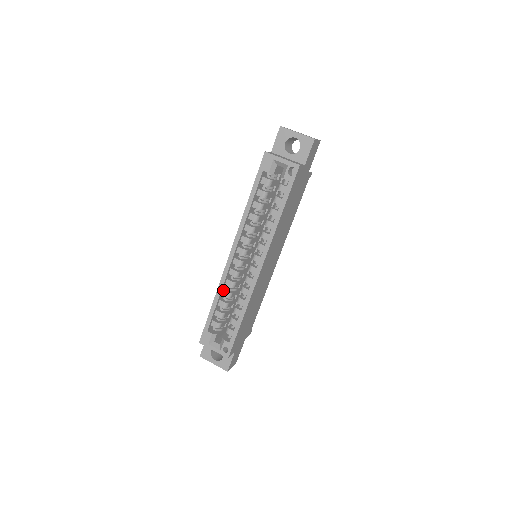
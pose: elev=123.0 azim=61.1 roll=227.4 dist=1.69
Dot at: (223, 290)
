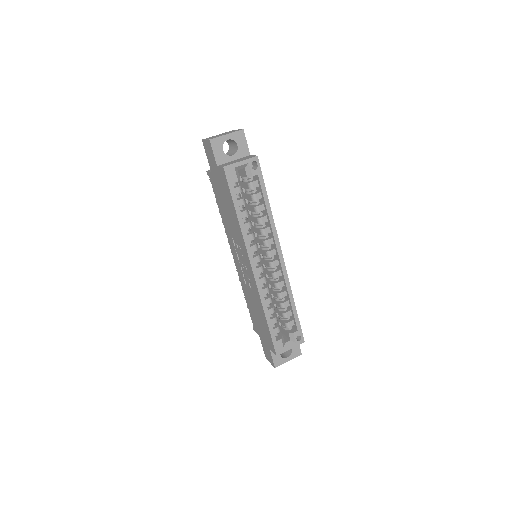
Dot at: (264, 301)
